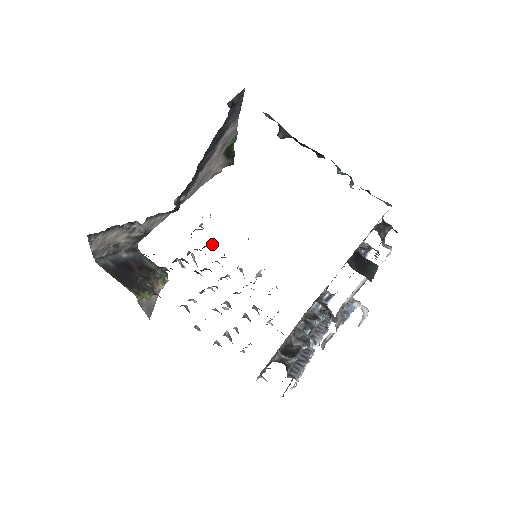
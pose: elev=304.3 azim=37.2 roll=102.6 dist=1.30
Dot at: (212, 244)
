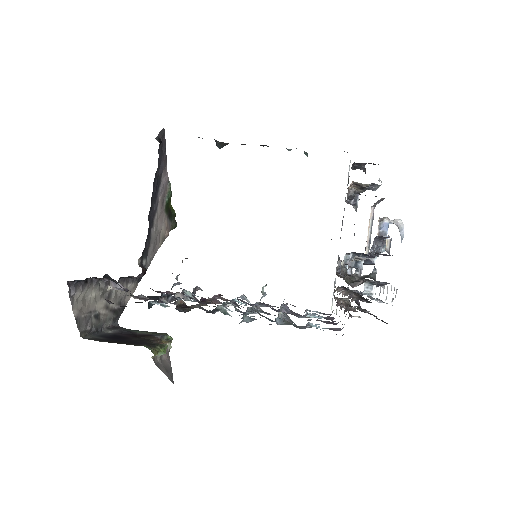
Dot at: occluded
